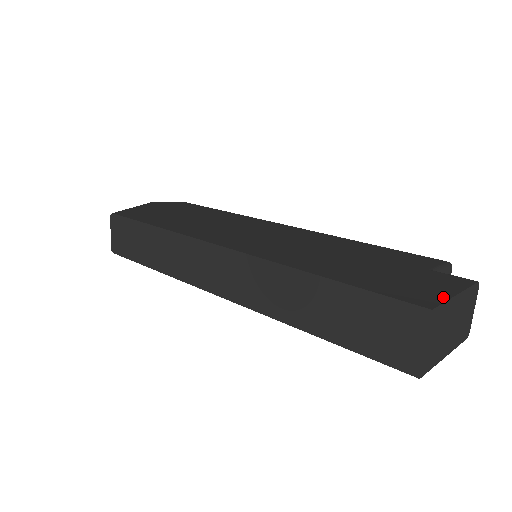
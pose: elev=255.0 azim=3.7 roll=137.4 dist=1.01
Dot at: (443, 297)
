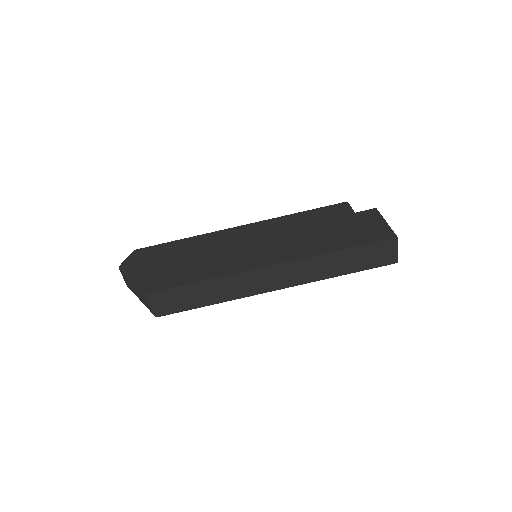
Dot at: (387, 227)
